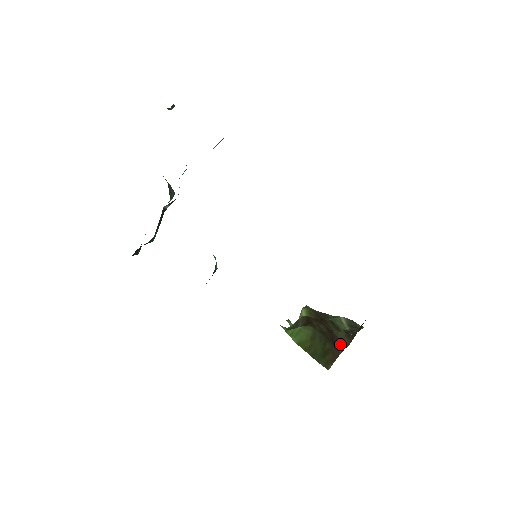
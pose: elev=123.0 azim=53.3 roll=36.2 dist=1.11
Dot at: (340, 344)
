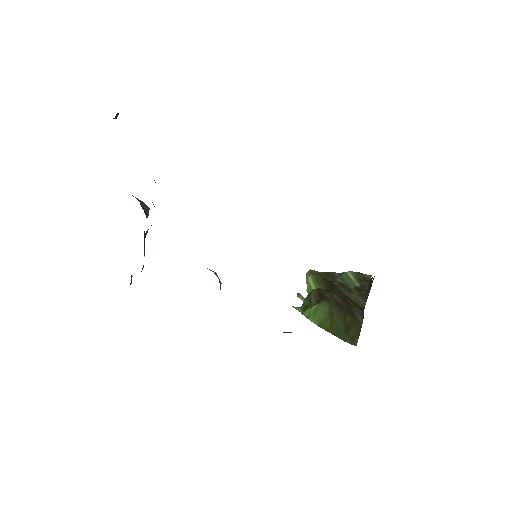
Dot at: (358, 311)
